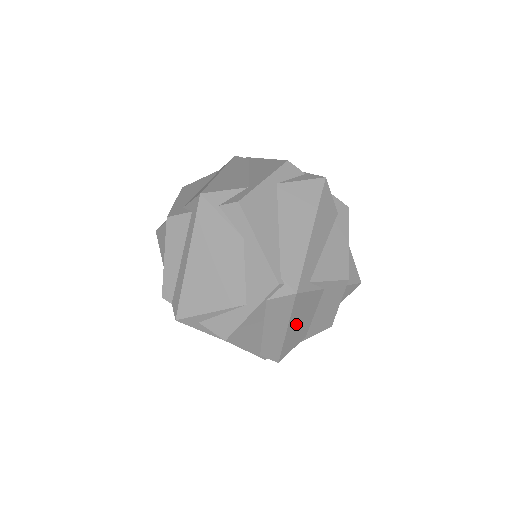
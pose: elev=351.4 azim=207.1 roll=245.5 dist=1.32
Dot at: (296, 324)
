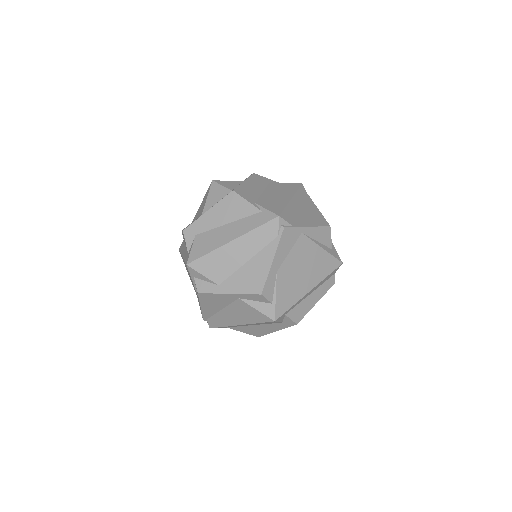
Dot at: occluded
